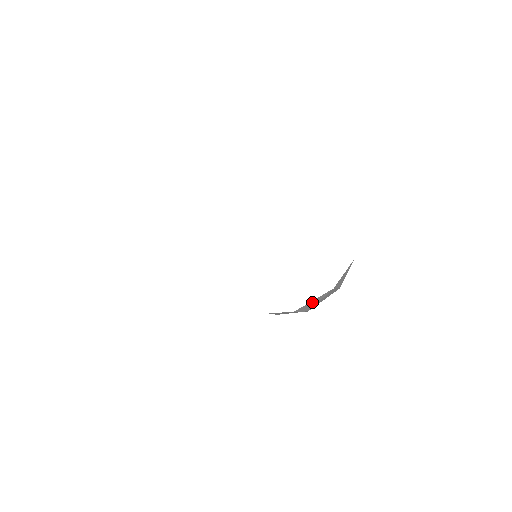
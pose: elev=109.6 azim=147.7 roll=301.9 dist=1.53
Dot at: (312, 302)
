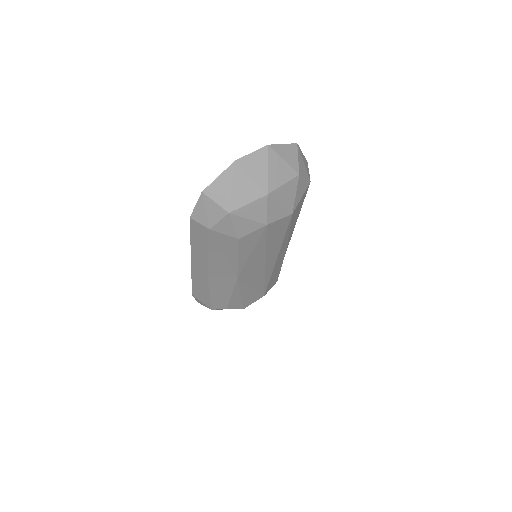
Dot at: (220, 183)
